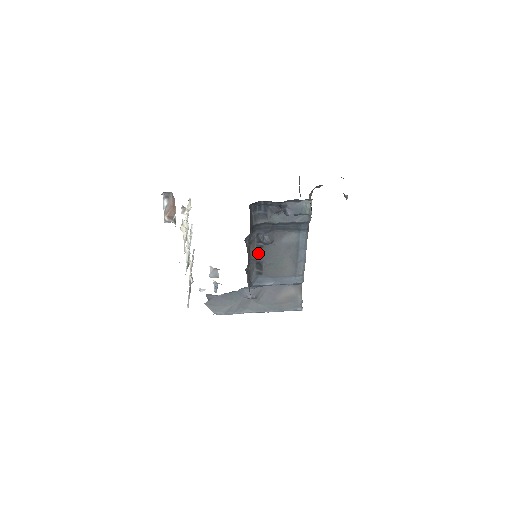
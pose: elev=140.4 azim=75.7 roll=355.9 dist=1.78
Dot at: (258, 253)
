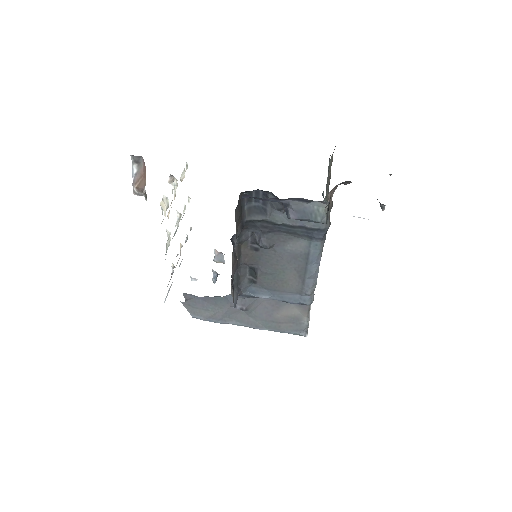
Dot at: (252, 257)
